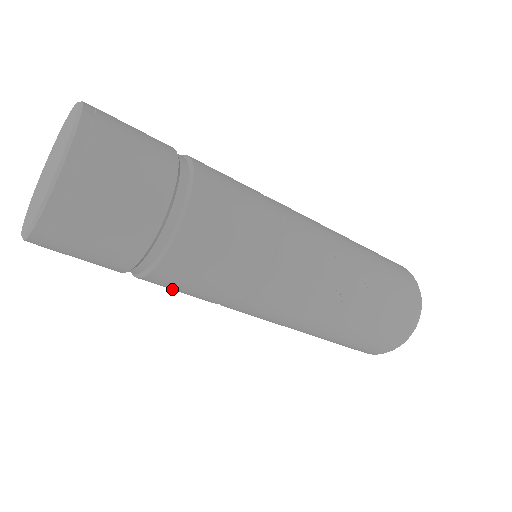
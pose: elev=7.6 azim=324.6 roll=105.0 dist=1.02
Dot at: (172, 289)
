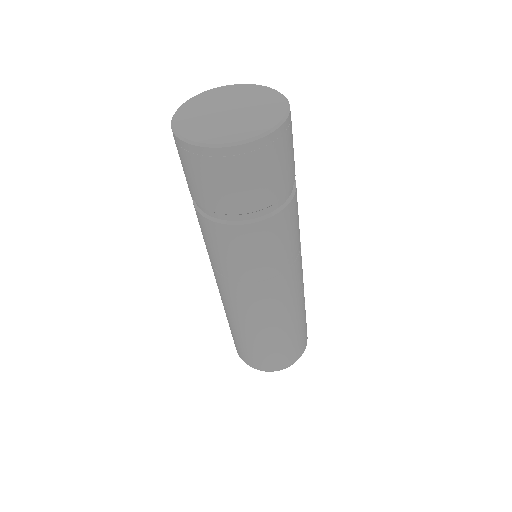
Dot at: (234, 247)
